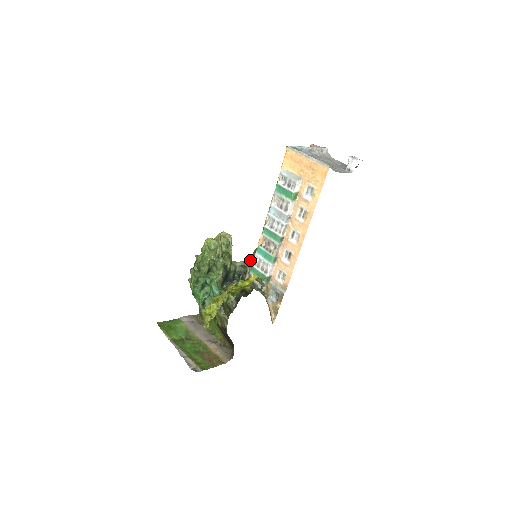
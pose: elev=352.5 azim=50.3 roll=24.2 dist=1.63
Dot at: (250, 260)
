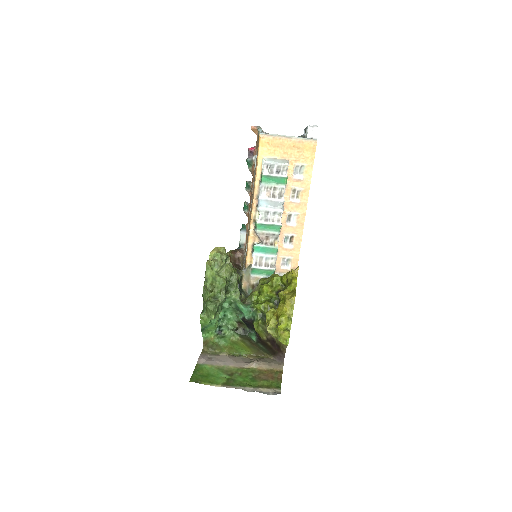
Dot at: occluded
